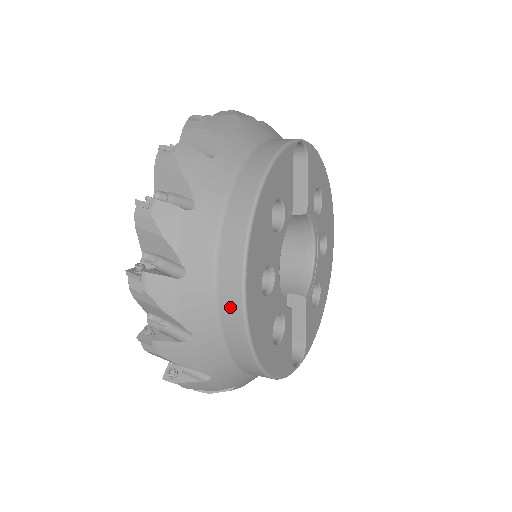
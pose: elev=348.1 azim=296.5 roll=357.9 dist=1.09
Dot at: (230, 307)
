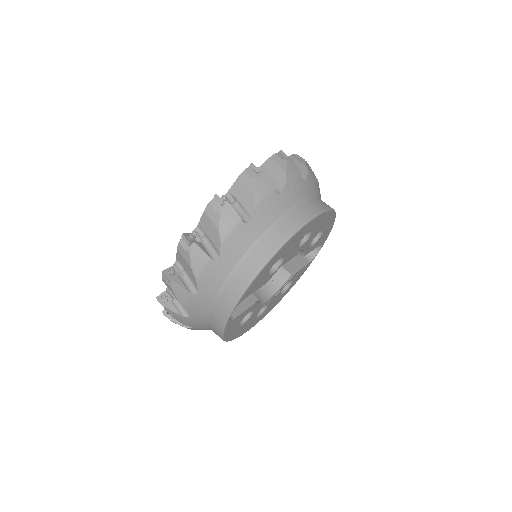
Dot at: occluded
